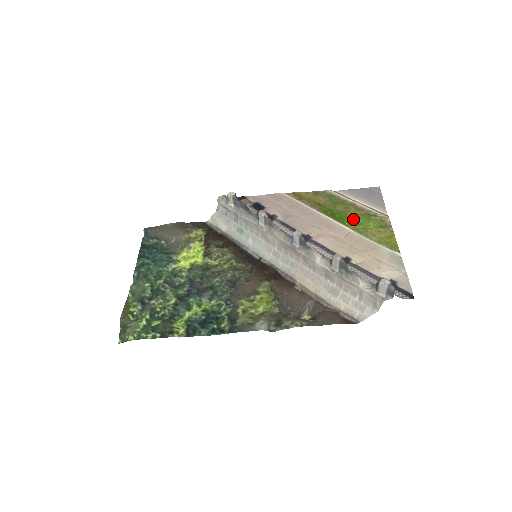
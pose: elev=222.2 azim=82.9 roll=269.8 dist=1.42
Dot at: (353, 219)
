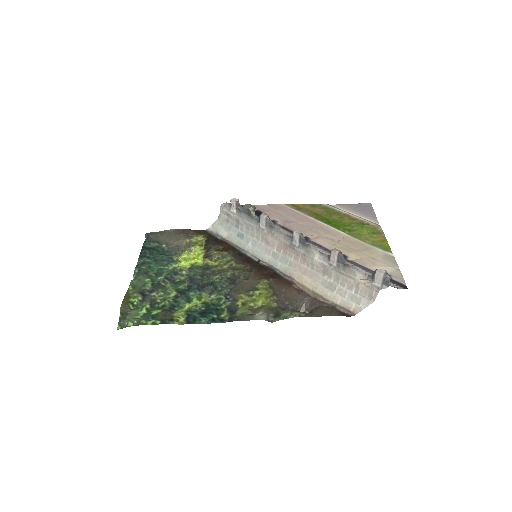
Dot at: (348, 226)
